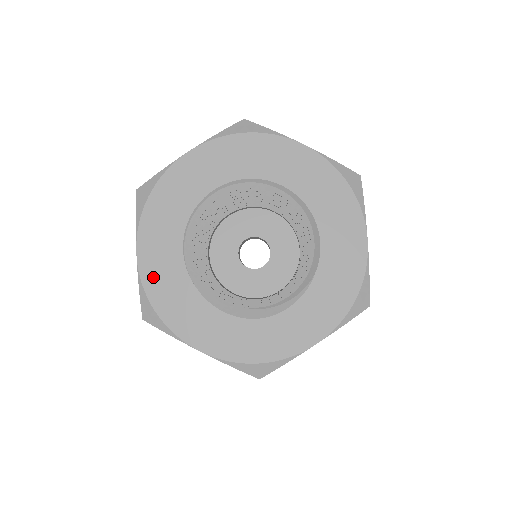
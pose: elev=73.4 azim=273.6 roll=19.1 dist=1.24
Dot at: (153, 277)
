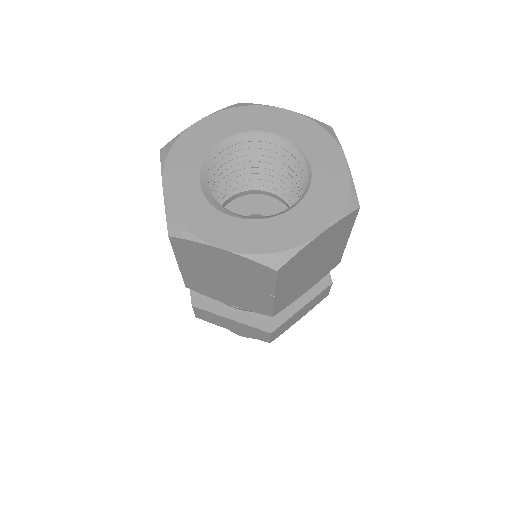
Dot at: (192, 135)
